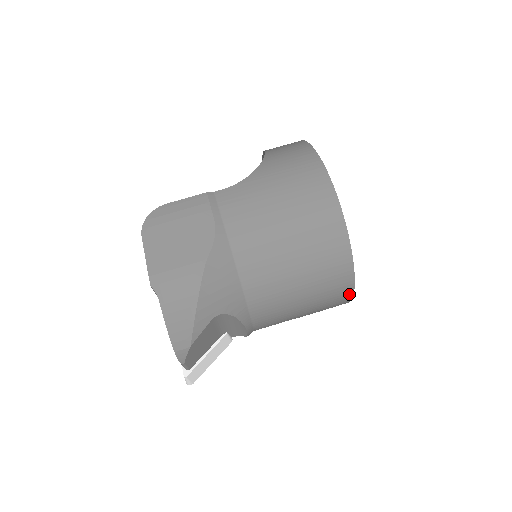
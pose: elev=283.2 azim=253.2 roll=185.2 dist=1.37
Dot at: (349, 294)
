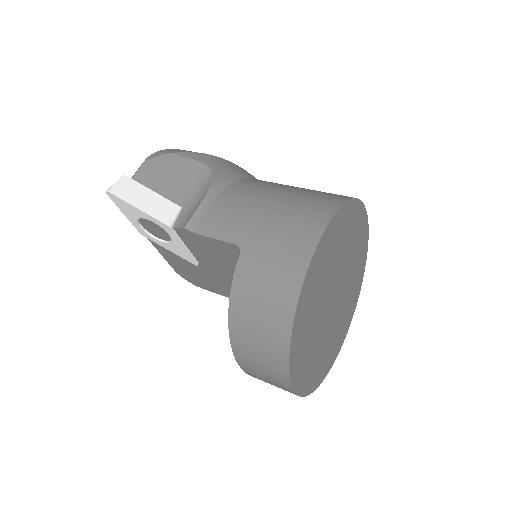
Dot at: (318, 232)
